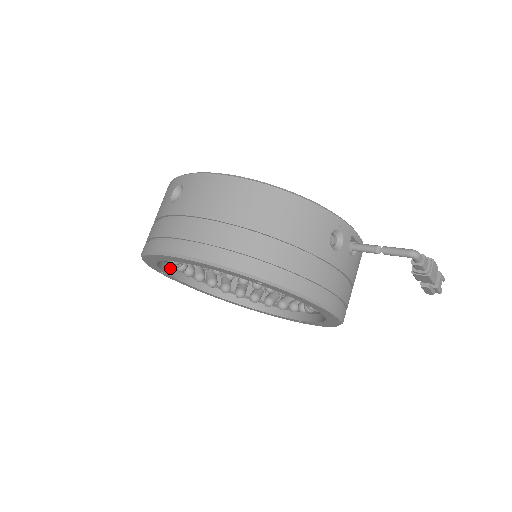
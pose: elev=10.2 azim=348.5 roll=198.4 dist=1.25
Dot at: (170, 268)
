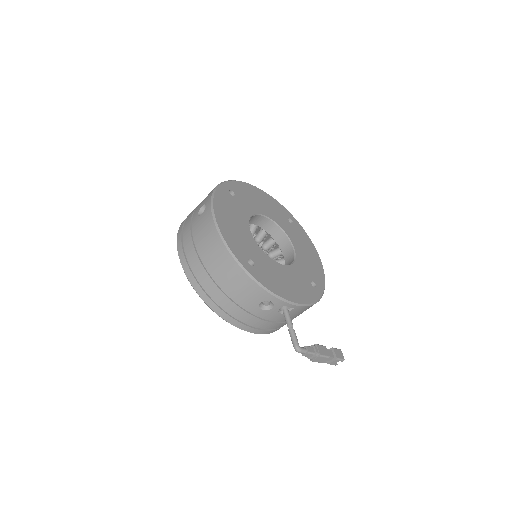
Dot at: occluded
